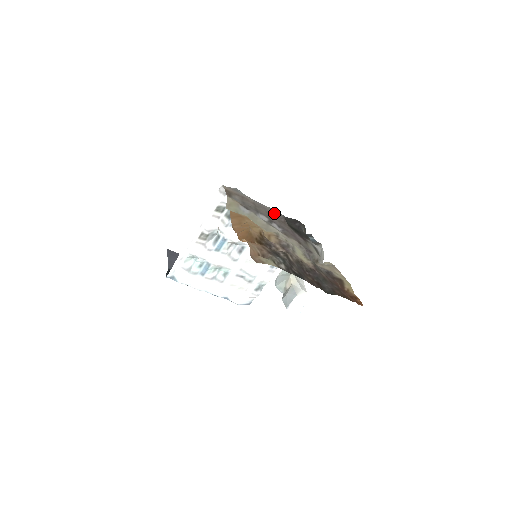
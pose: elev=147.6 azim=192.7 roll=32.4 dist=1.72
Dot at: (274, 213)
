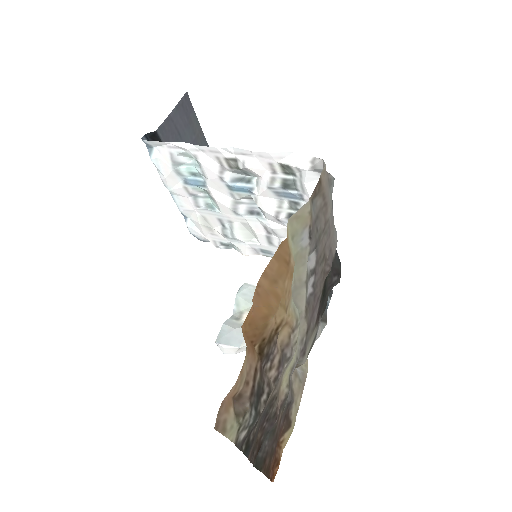
Dot at: (331, 247)
